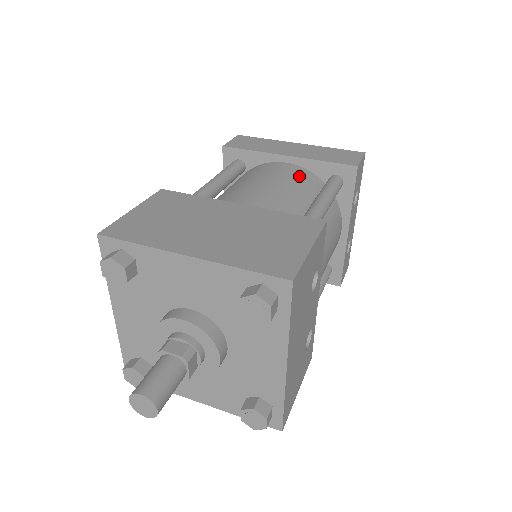
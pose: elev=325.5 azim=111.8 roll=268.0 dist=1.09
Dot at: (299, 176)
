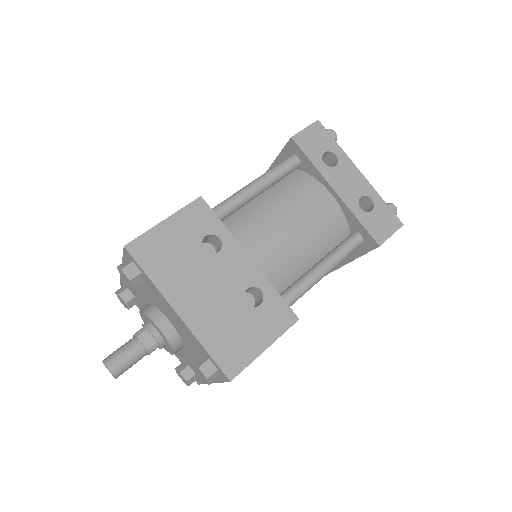
Dot at: occluded
